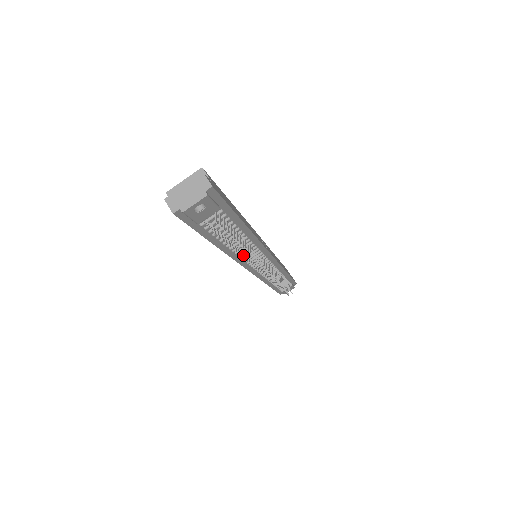
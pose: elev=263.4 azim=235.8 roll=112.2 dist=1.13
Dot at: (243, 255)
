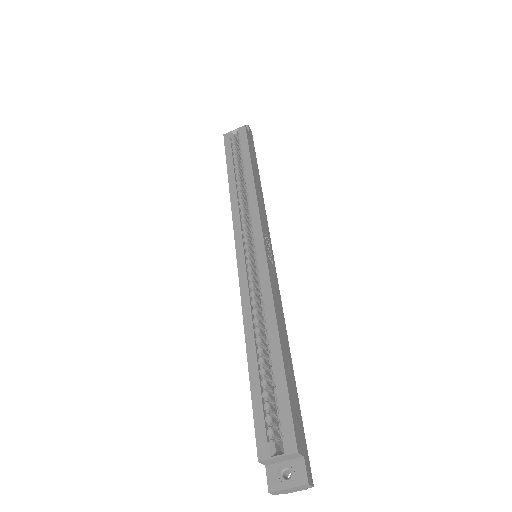
Dot at: occluded
